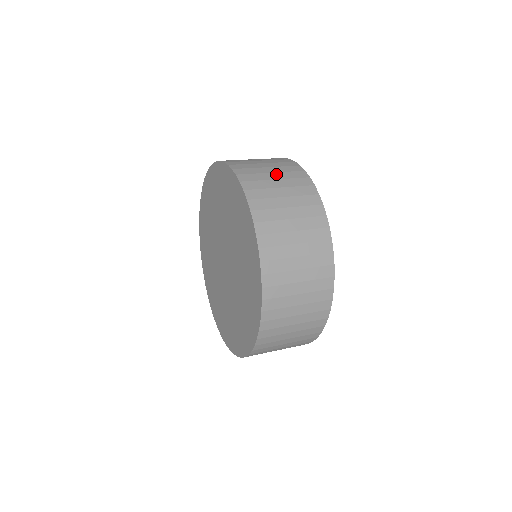
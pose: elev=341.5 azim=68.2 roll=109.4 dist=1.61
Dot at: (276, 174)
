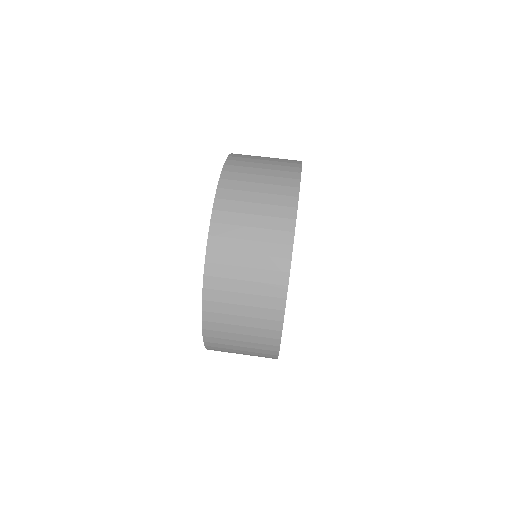
Dot at: (254, 244)
